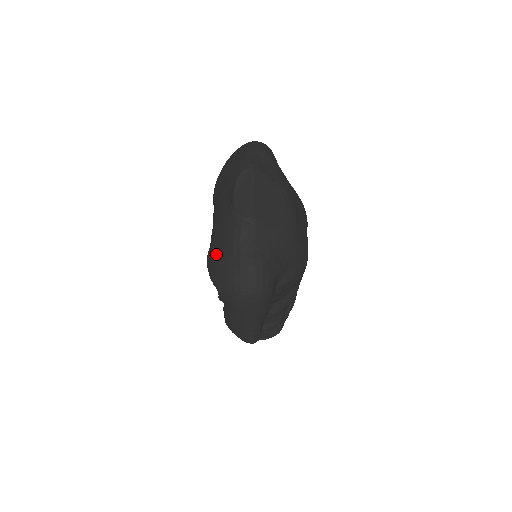
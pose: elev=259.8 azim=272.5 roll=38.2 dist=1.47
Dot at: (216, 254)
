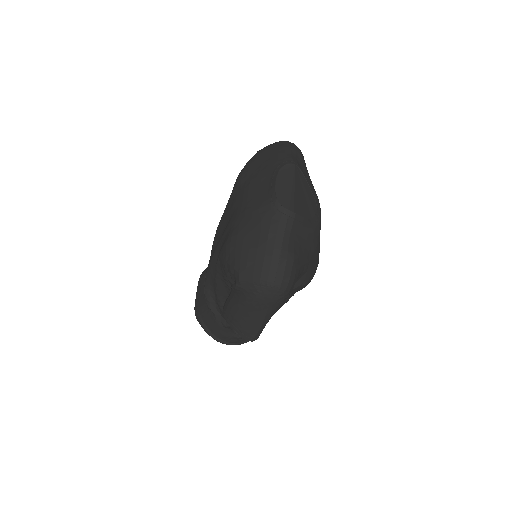
Dot at: (243, 240)
